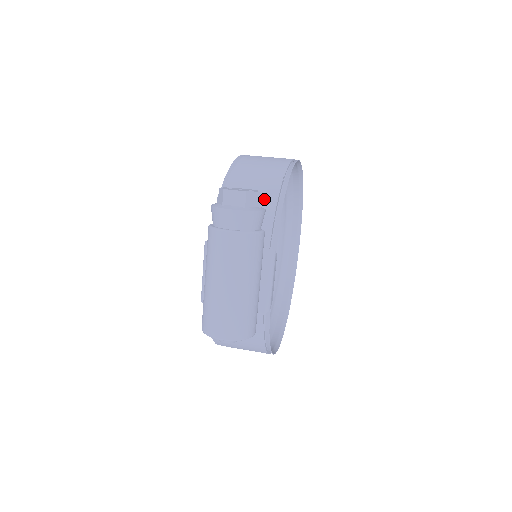
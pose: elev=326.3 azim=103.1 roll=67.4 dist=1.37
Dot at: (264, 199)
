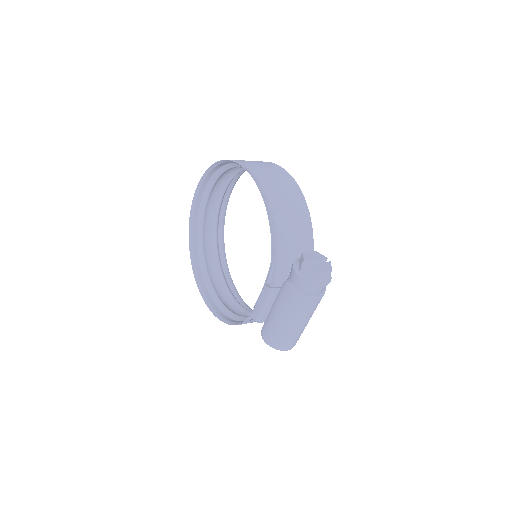
Dot at: (304, 243)
